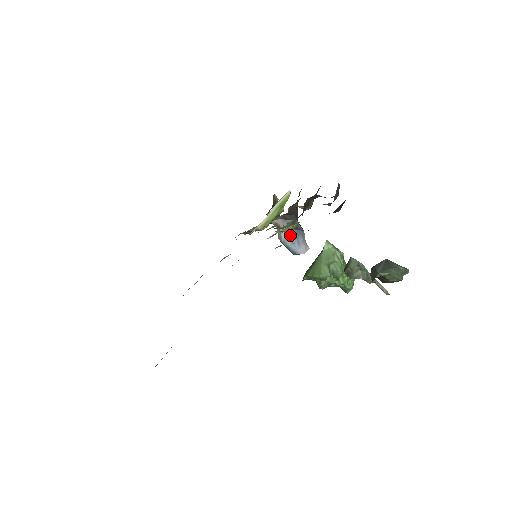
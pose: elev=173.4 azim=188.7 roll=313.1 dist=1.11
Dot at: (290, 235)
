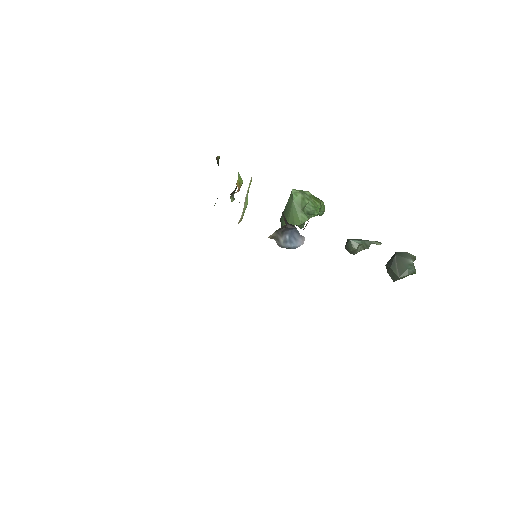
Dot at: (287, 238)
